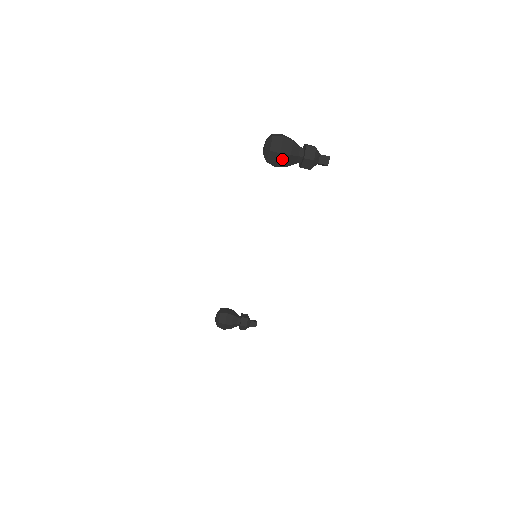
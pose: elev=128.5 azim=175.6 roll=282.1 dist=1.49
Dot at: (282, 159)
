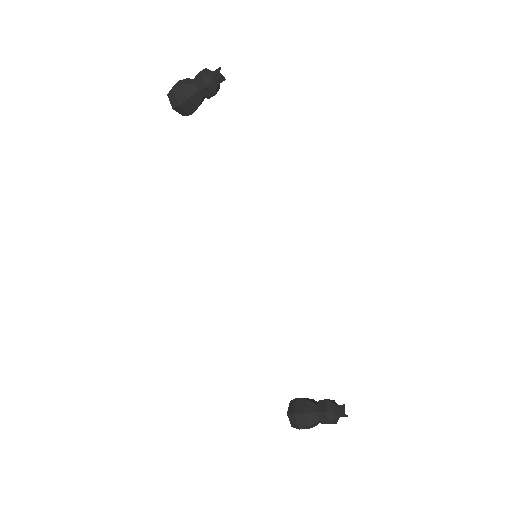
Dot at: (178, 94)
